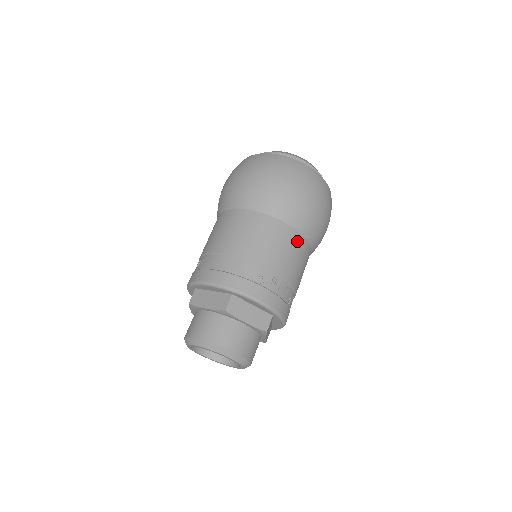
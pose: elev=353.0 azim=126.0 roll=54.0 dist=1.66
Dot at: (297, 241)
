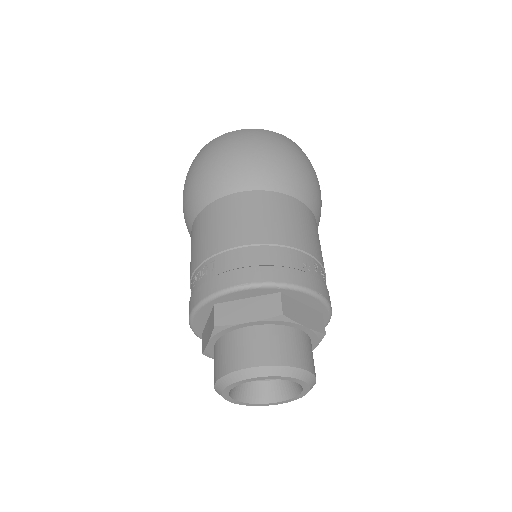
Dot at: (313, 221)
